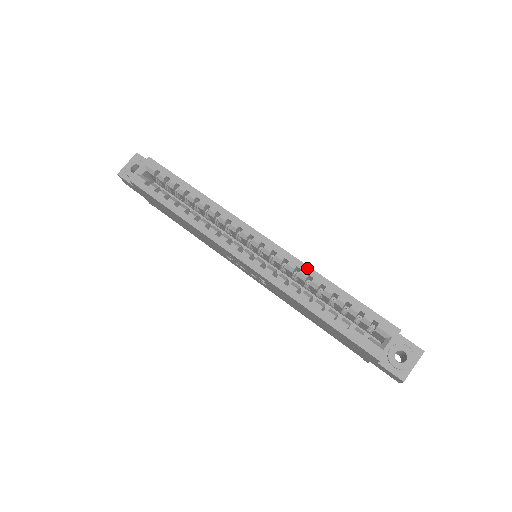
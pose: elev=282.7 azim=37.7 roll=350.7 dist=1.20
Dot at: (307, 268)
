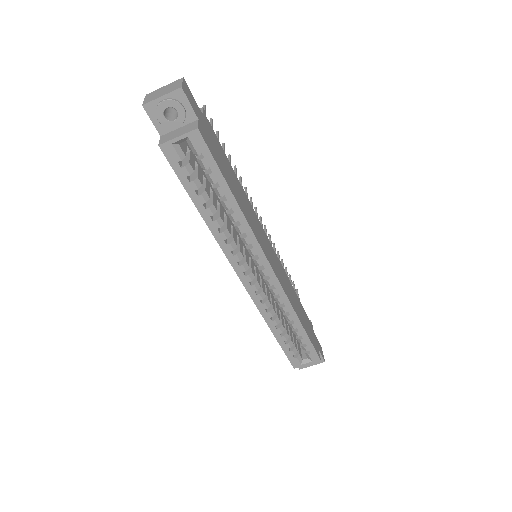
Dot at: (290, 308)
